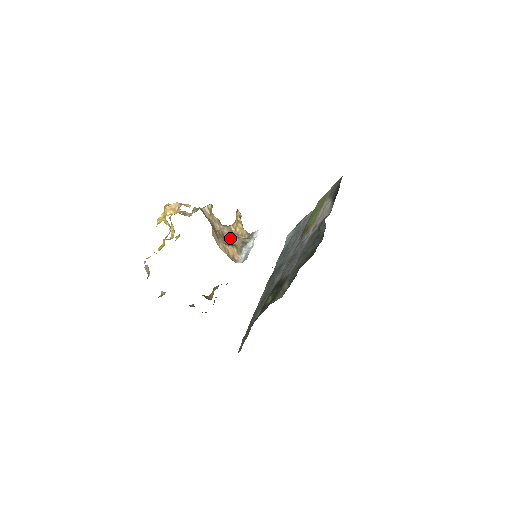
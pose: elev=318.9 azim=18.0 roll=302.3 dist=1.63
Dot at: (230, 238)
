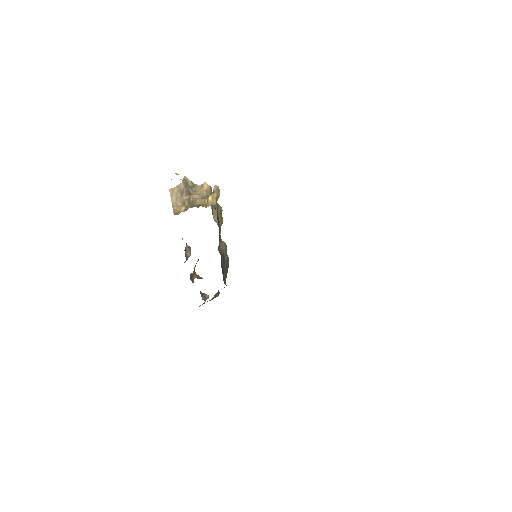
Dot at: (195, 205)
